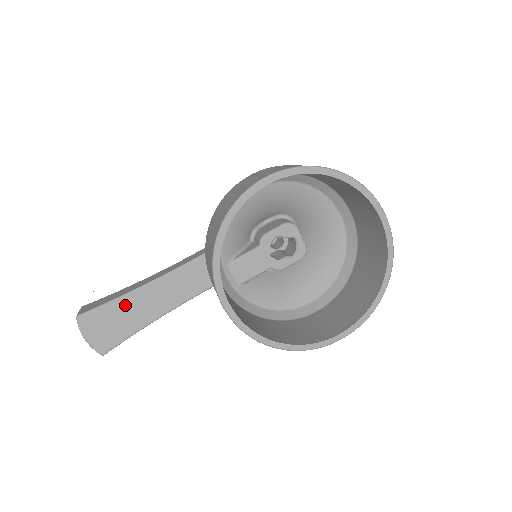
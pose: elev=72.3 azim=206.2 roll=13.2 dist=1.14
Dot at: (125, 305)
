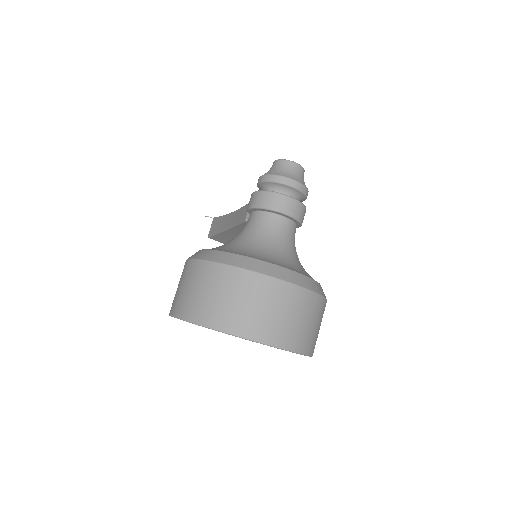
Dot at: (225, 236)
